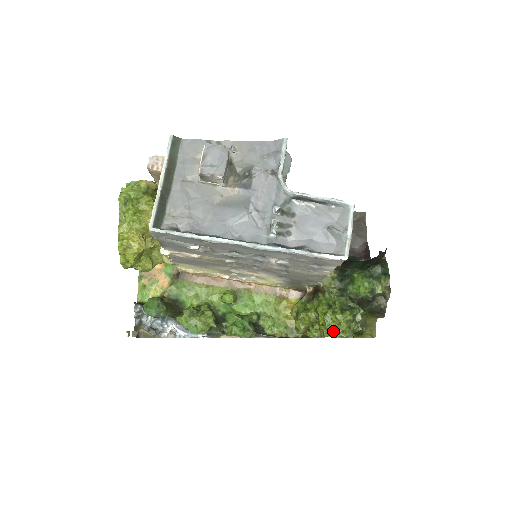
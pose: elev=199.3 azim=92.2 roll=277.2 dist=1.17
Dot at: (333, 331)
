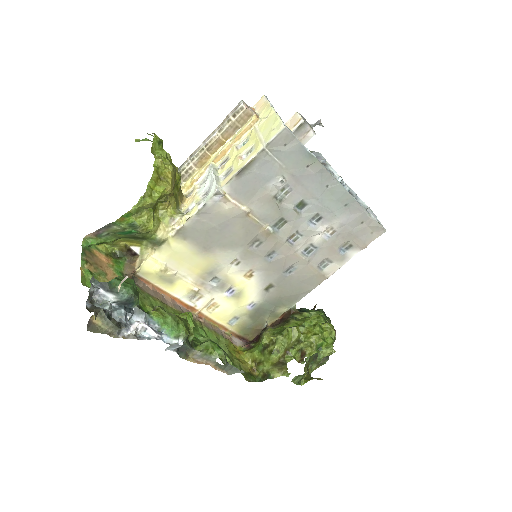
Dot at: (325, 341)
